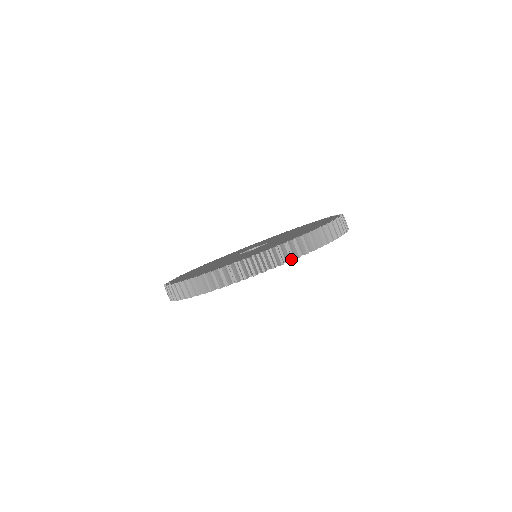
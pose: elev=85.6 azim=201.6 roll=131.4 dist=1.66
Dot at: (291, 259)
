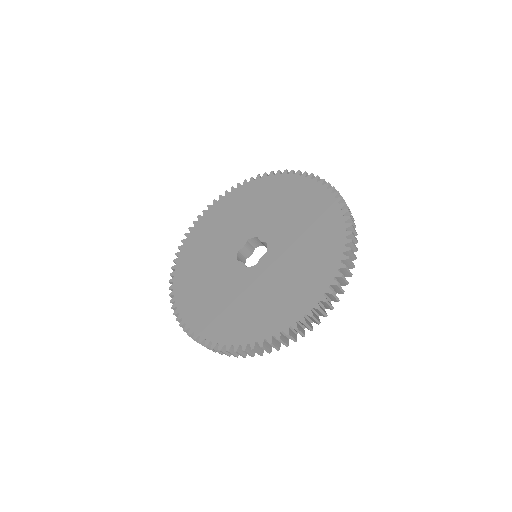
Dot at: (295, 341)
